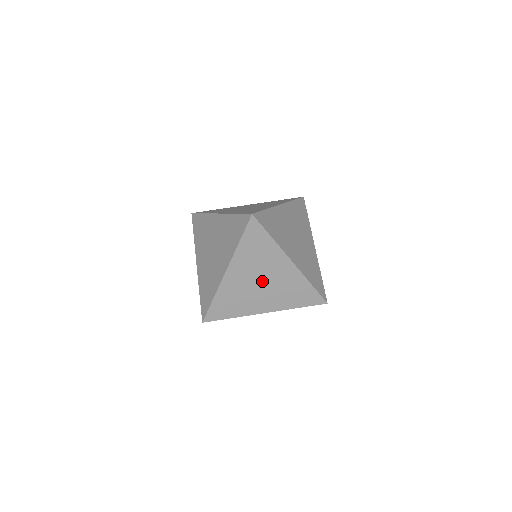
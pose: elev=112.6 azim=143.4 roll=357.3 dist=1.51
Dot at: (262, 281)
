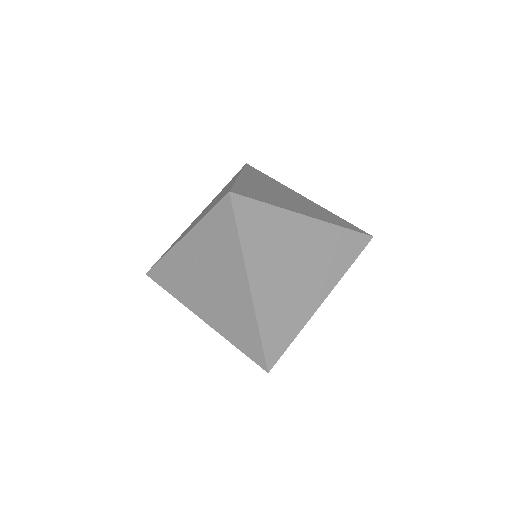
Dot at: occluded
